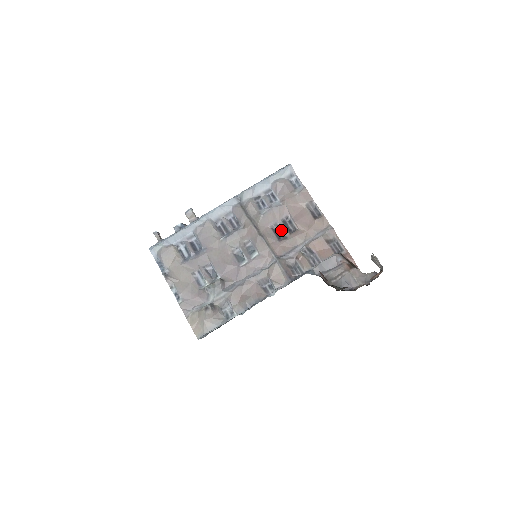
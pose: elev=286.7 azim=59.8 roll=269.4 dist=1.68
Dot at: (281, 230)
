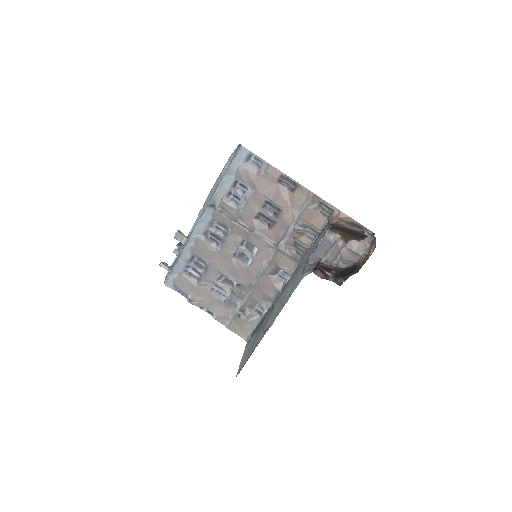
Dot at: (267, 217)
